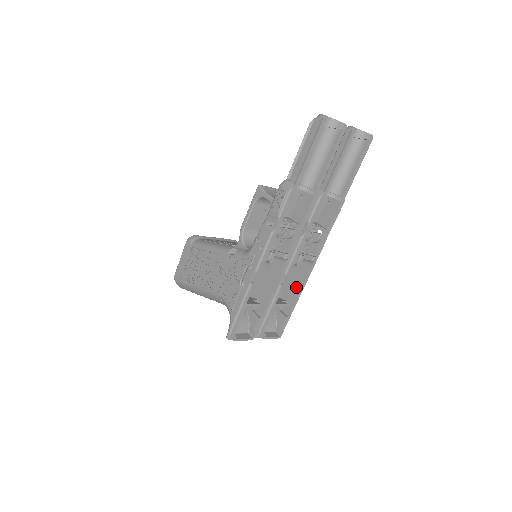
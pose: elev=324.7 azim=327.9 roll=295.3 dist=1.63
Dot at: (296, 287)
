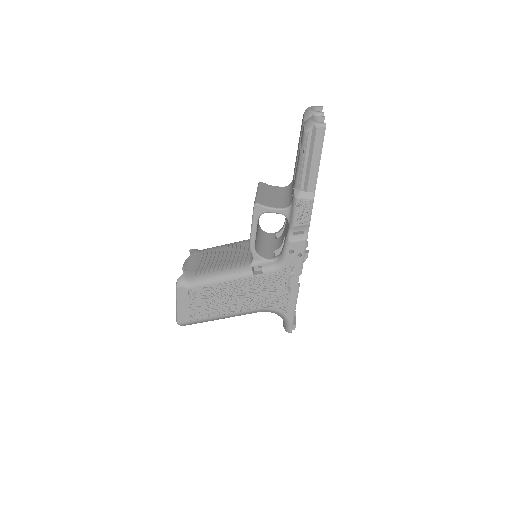
Dot at: occluded
